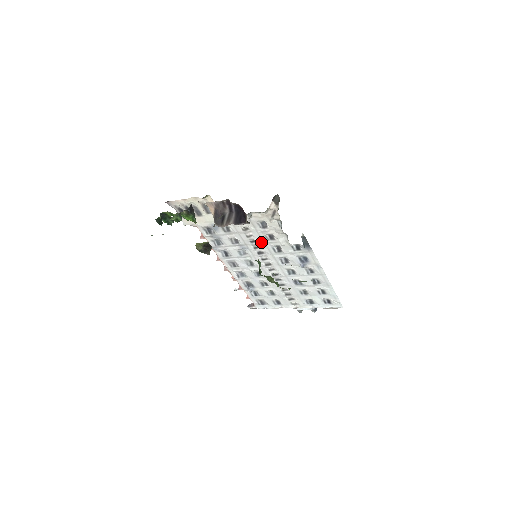
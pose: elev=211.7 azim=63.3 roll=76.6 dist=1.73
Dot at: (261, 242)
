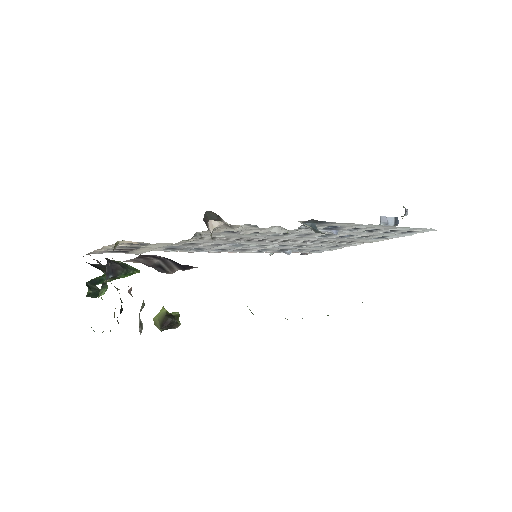
Dot at: (249, 237)
